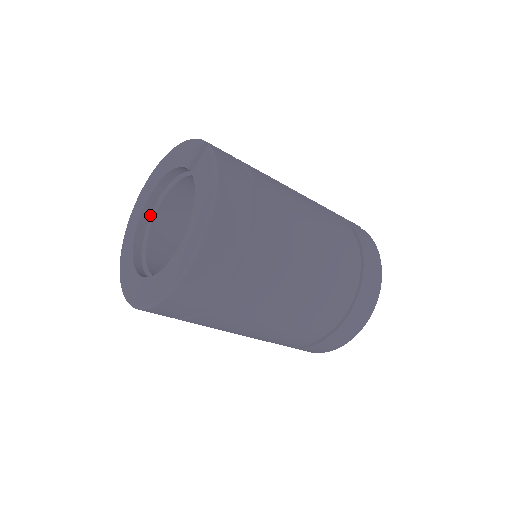
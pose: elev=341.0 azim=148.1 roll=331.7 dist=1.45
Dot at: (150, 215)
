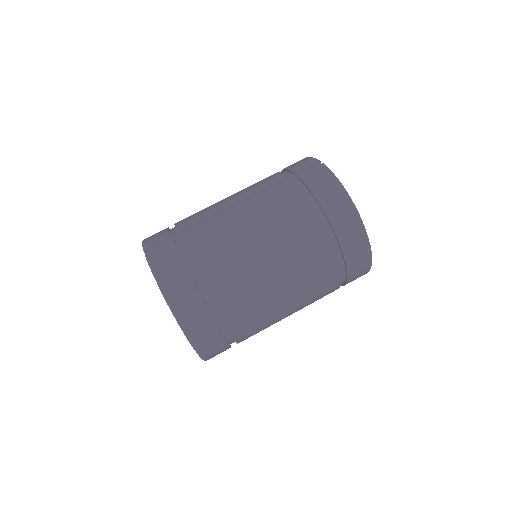
Dot at: occluded
